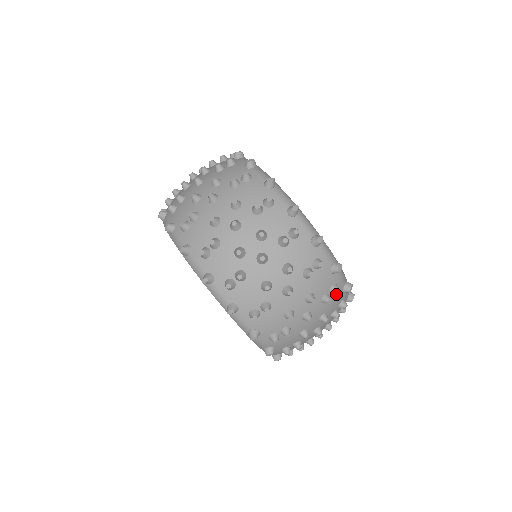
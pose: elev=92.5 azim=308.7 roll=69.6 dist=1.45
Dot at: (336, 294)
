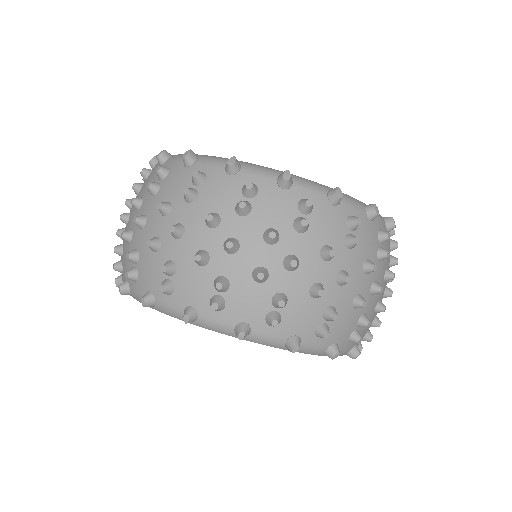
Dot at: (361, 228)
